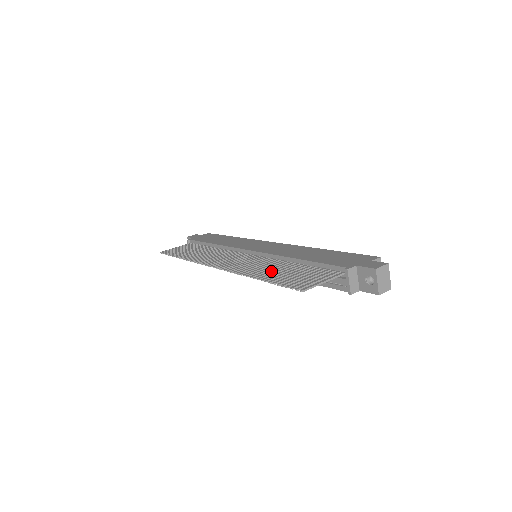
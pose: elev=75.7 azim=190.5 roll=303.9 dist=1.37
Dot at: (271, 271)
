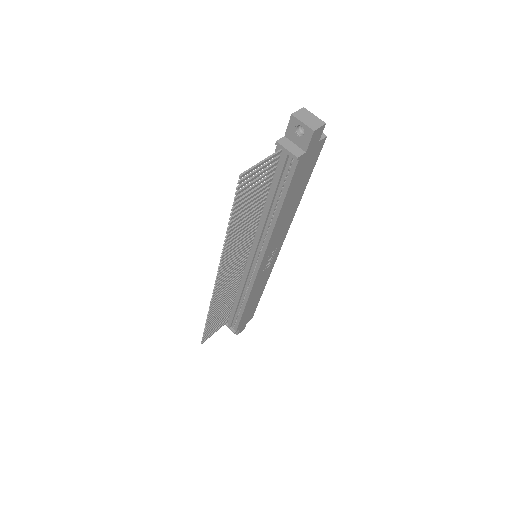
Dot at: (241, 221)
